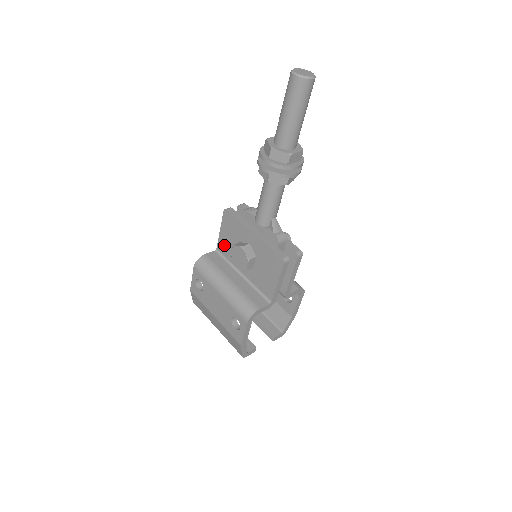
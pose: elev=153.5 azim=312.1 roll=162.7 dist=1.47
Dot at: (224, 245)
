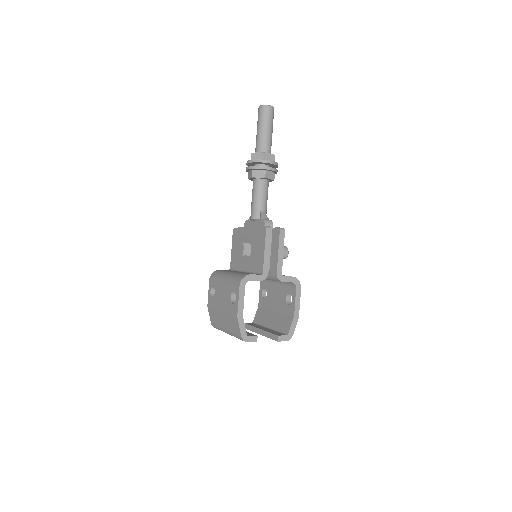
Dot at: (234, 259)
